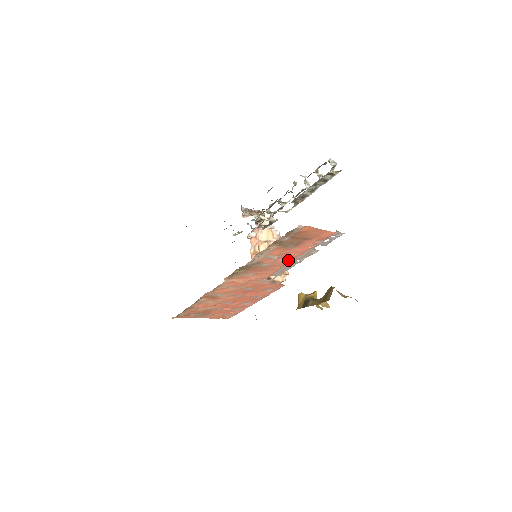
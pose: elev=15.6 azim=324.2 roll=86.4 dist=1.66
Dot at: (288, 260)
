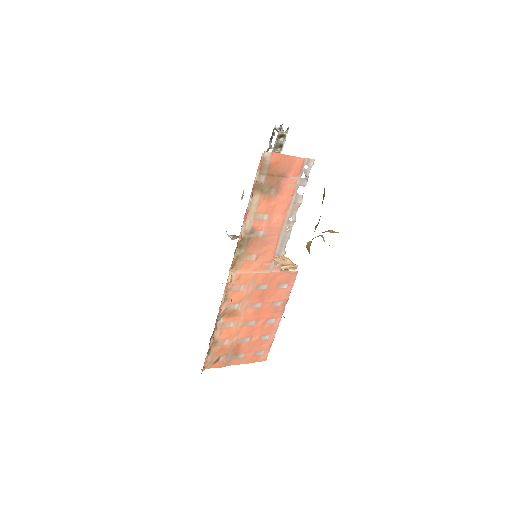
Dot at: (280, 220)
